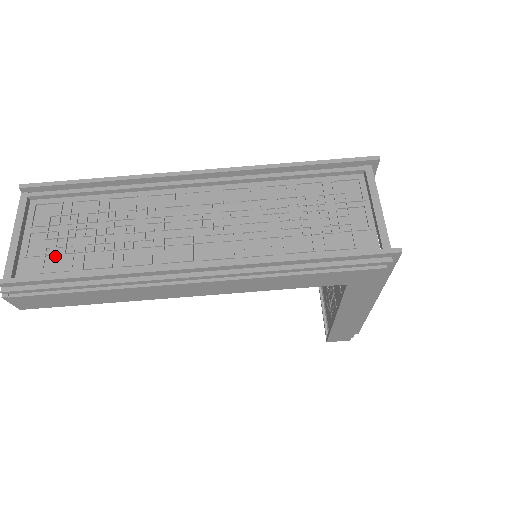
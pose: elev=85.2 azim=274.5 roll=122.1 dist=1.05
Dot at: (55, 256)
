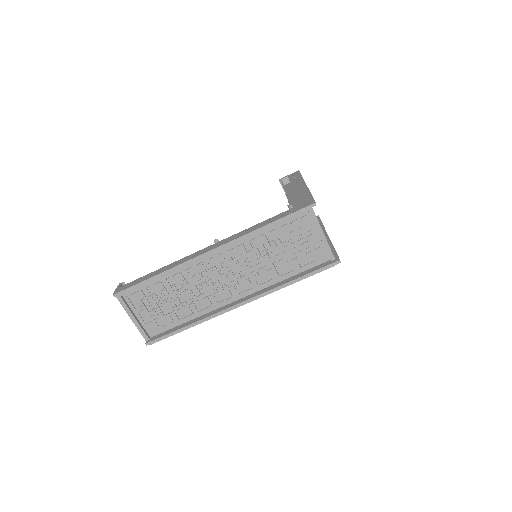
Dot at: (160, 318)
